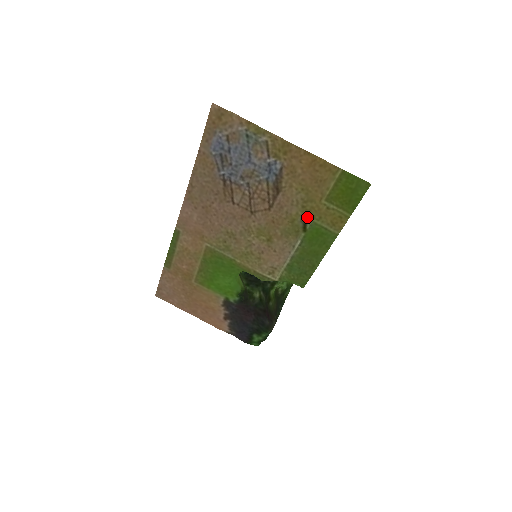
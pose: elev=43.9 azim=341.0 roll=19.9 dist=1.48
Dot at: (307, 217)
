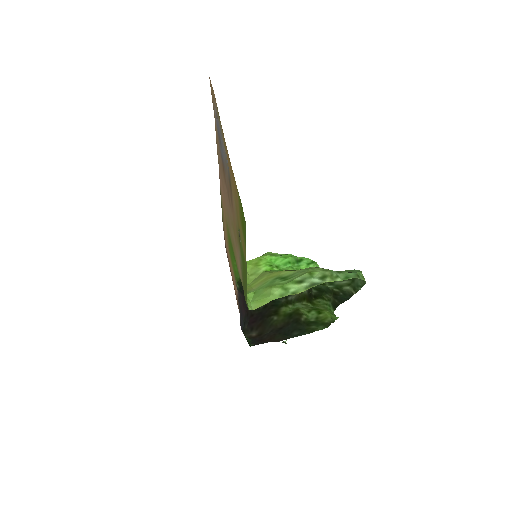
Dot at: occluded
